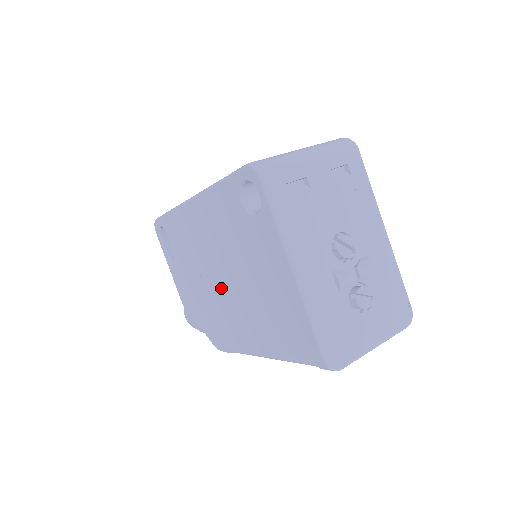
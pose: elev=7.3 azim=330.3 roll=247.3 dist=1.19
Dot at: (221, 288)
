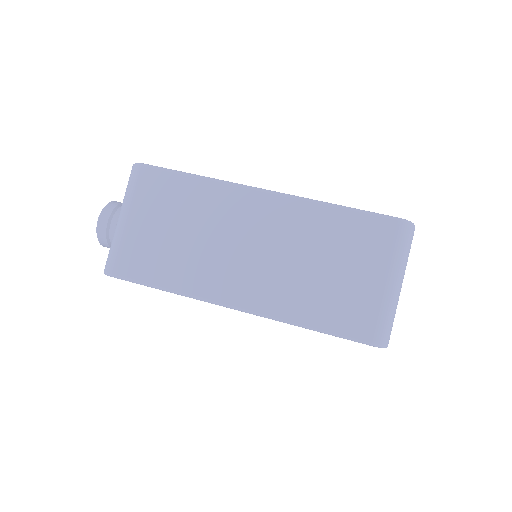
Dot at: occluded
